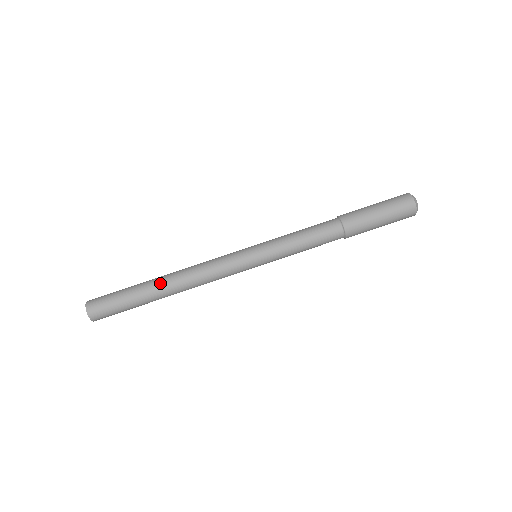
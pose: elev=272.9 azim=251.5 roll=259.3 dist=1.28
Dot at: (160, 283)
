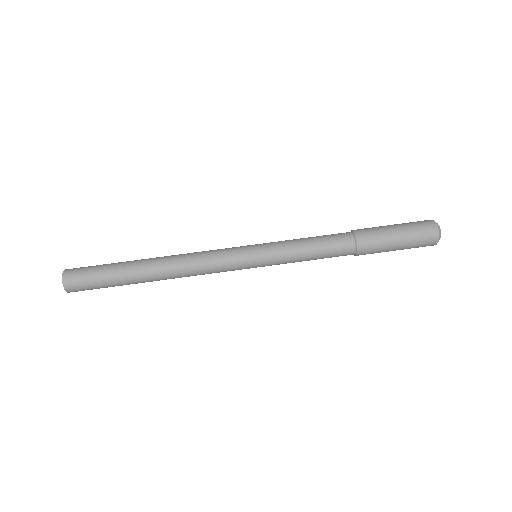
Dot at: (147, 266)
